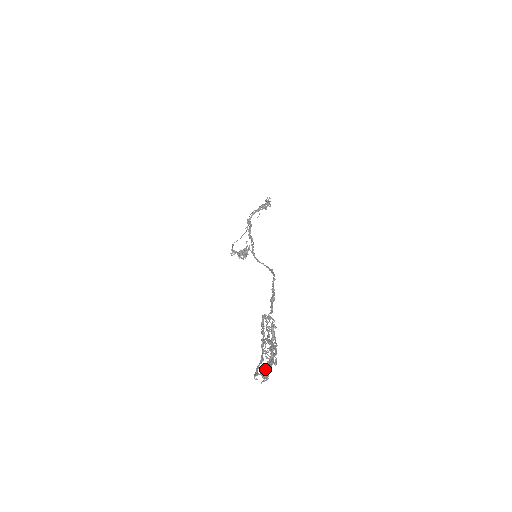
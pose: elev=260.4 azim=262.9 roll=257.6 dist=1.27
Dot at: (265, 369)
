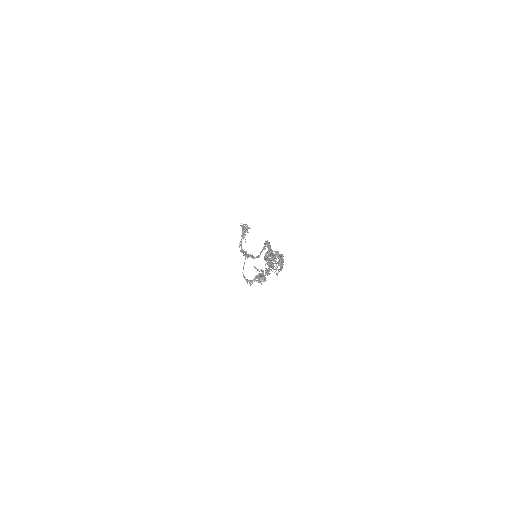
Dot at: (270, 261)
